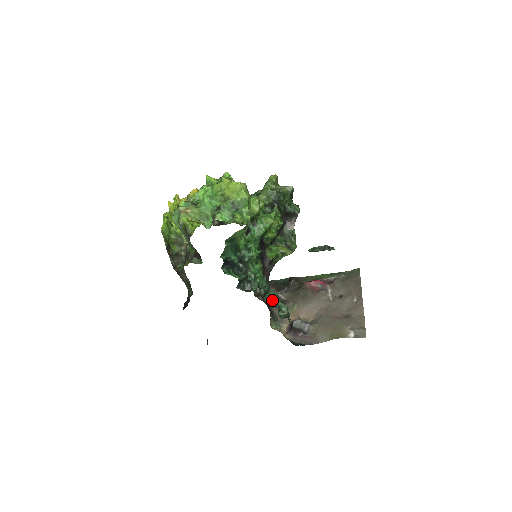
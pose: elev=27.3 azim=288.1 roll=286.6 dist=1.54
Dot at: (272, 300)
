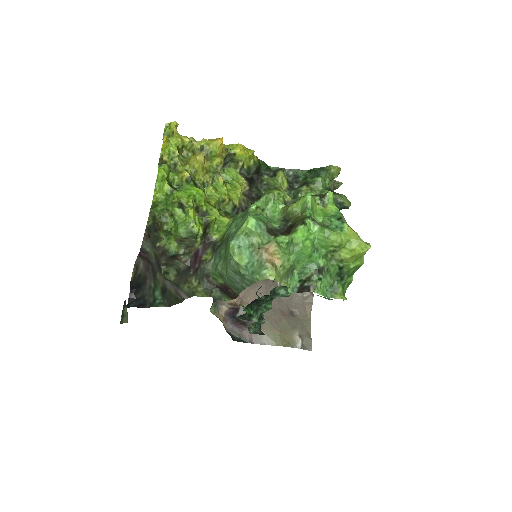
Dot at: occluded
